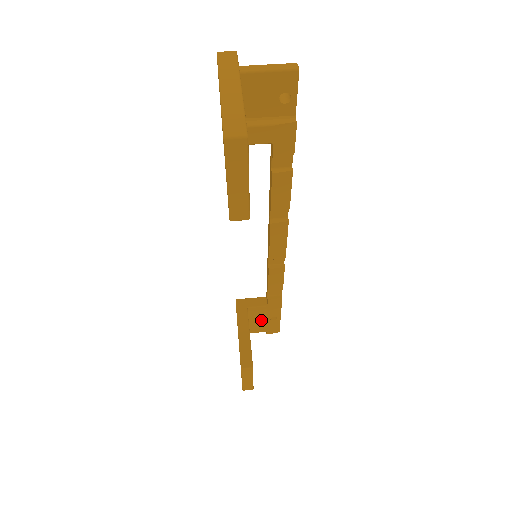
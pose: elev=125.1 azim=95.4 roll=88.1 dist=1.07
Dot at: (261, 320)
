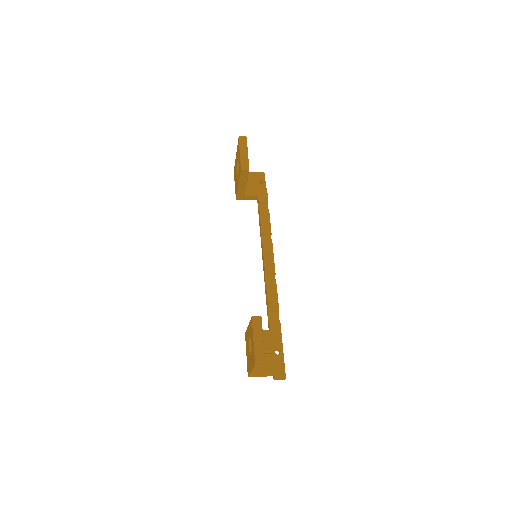
Dot at: (267, 354)
